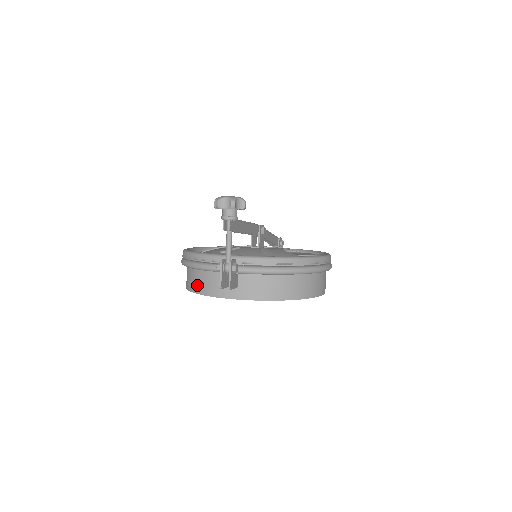
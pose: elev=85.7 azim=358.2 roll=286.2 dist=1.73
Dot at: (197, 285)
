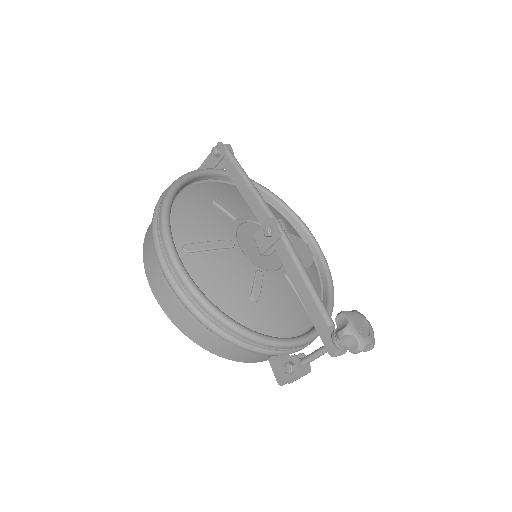
Dot at: (218, 348)
